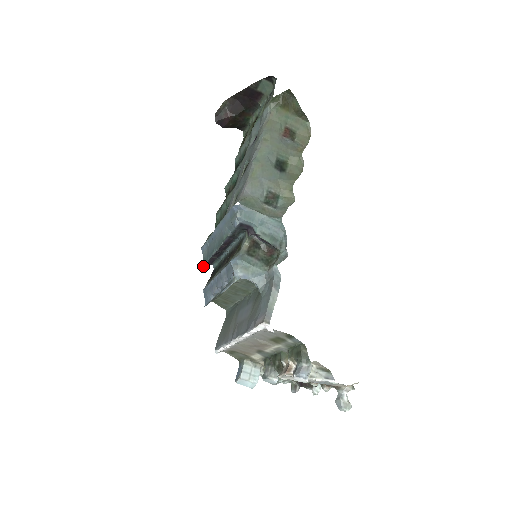
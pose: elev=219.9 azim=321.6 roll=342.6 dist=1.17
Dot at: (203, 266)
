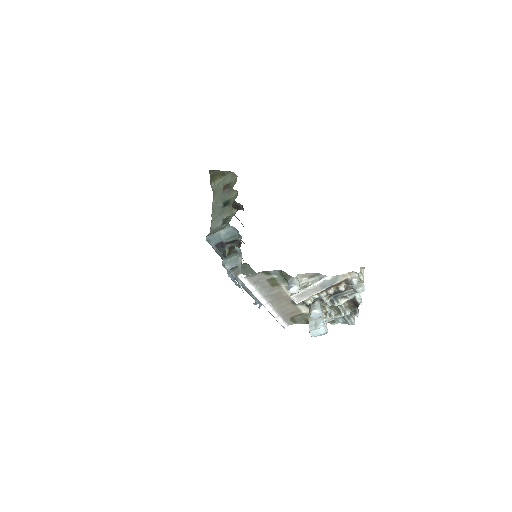
Dot at: occluded
